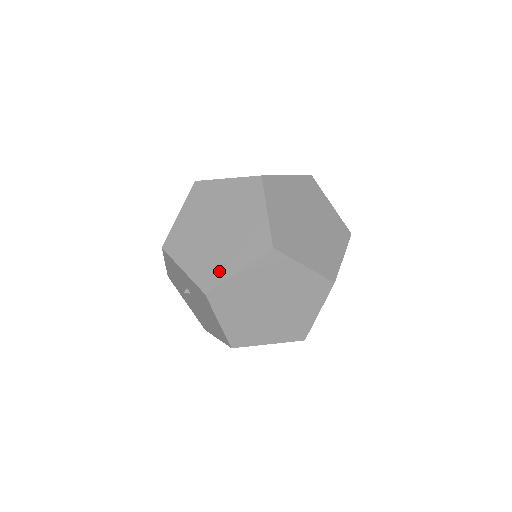
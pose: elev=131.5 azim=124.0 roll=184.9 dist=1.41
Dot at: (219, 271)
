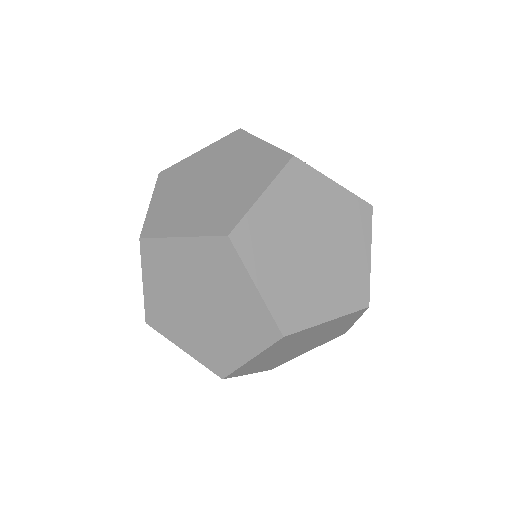
Dot at: (289, 359)
